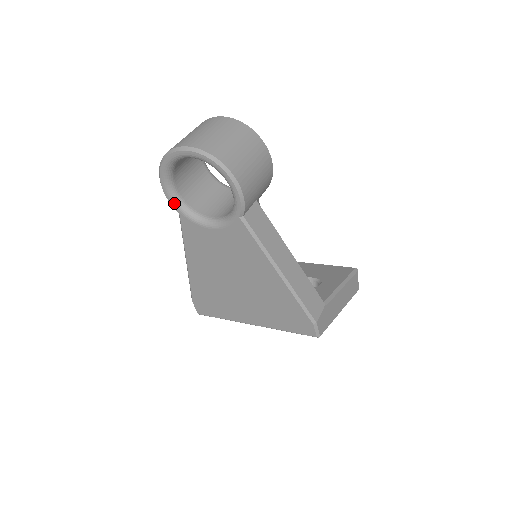
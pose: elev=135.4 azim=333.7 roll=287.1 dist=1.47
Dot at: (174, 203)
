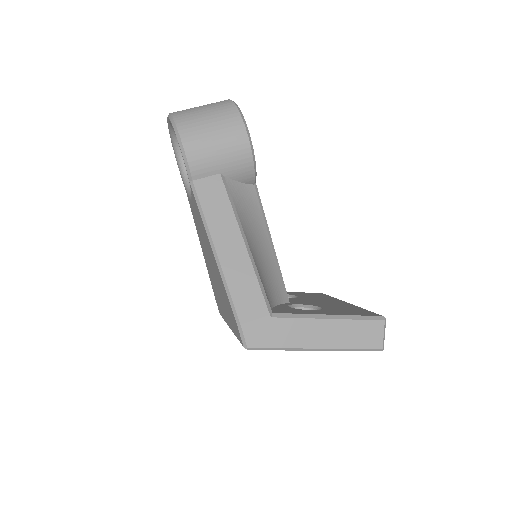
Dot at: (182, 177)
